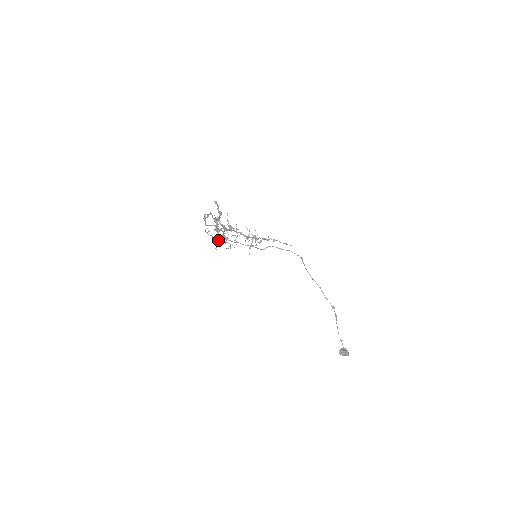
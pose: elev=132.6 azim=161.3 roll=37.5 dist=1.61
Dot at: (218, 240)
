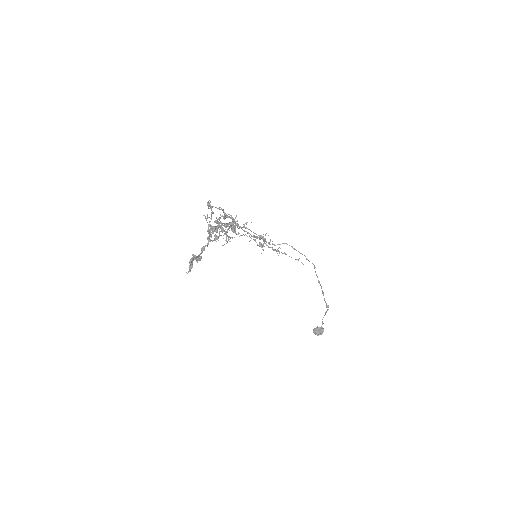
Dot at: occluded
